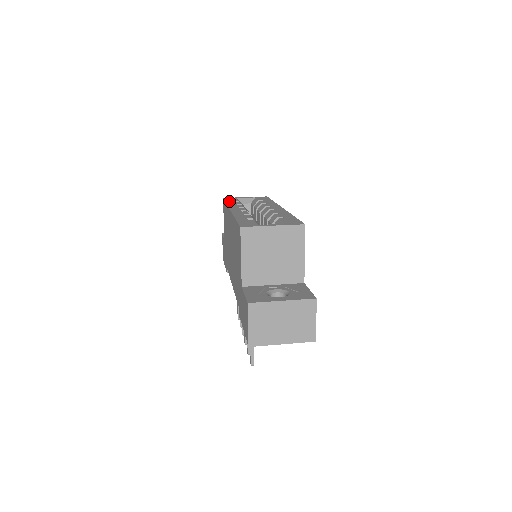
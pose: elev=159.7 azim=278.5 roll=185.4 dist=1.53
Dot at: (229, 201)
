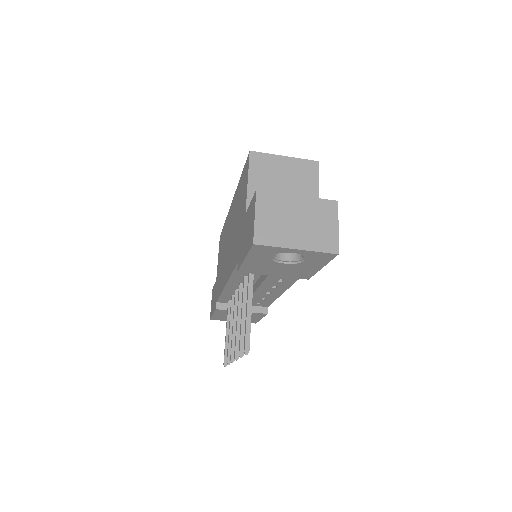
Dot at: occluded
